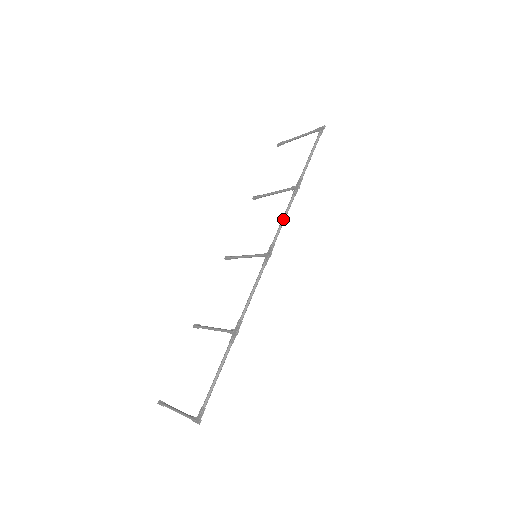
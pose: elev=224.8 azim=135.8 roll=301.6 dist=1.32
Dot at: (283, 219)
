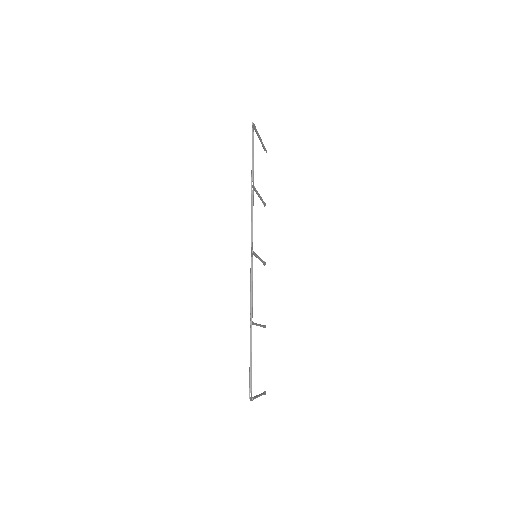
Dot at: (251, 219)
